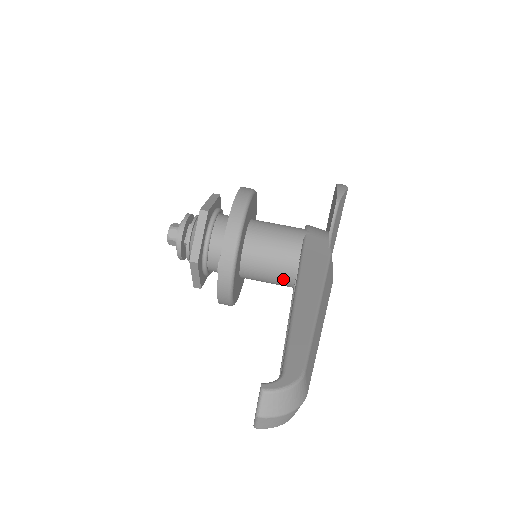
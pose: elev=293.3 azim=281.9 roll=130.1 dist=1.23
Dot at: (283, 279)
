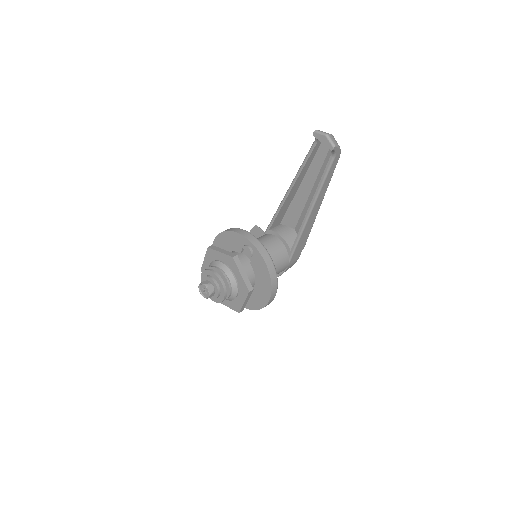
Dot at: (279, 249)
